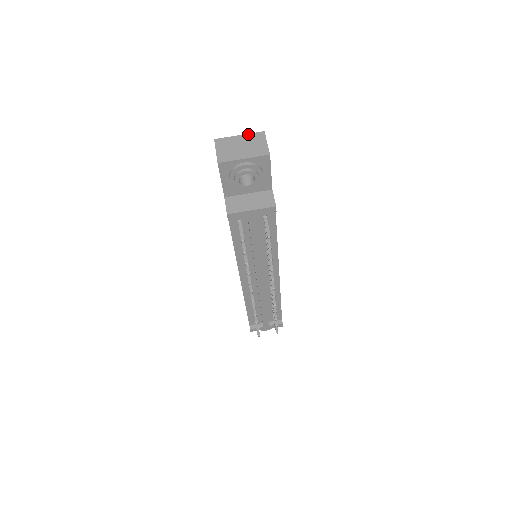
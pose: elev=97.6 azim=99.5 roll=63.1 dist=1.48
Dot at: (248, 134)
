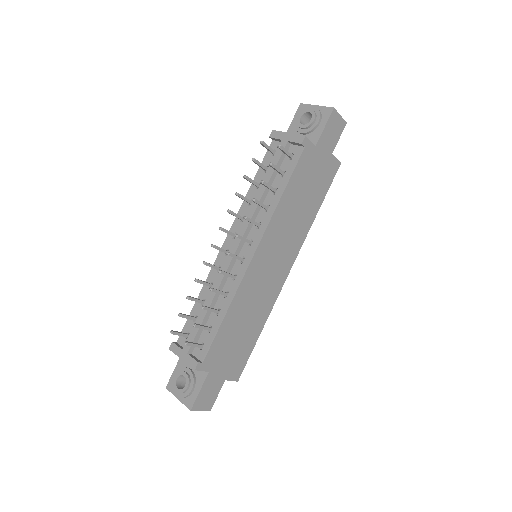
Dot at: occluded
